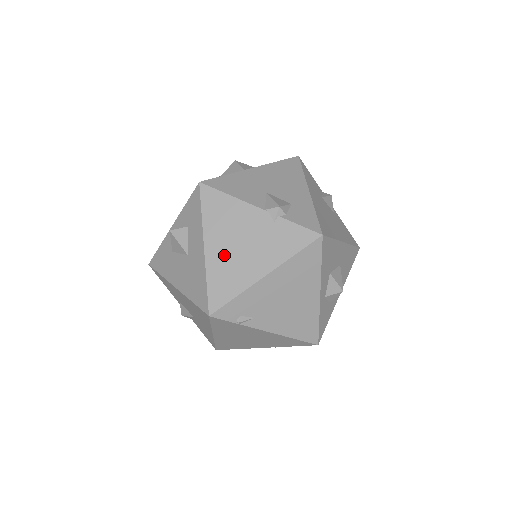
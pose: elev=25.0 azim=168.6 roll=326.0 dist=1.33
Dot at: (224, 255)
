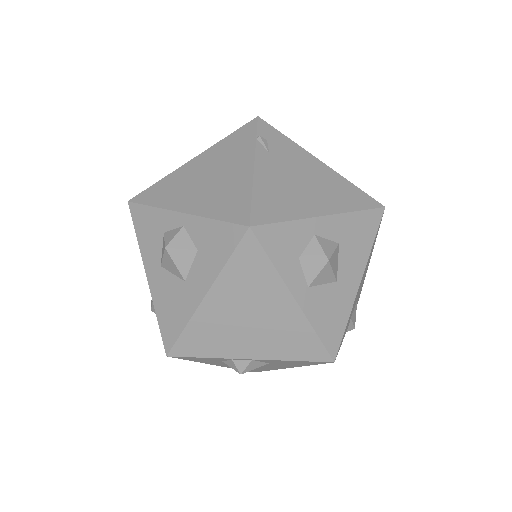
Dot at: occluded
